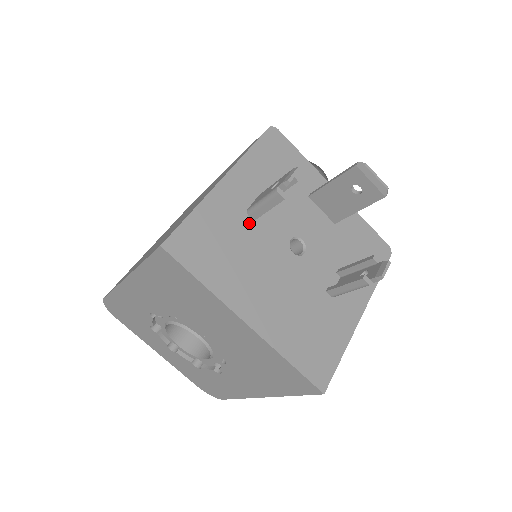
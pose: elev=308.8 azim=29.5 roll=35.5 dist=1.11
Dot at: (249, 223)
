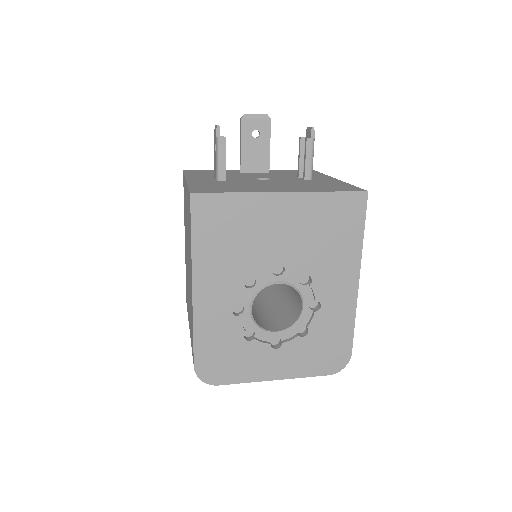
Dot at: (225, 181)
